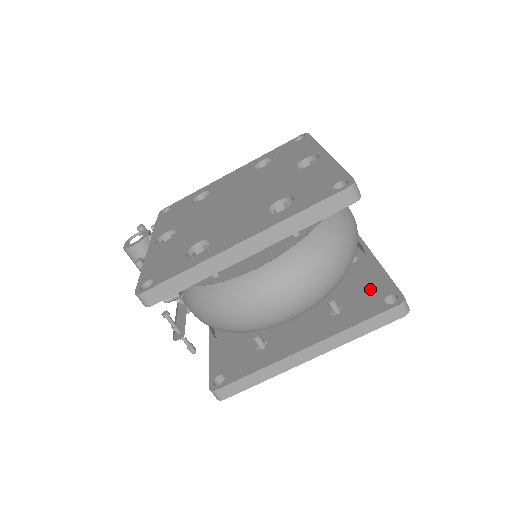
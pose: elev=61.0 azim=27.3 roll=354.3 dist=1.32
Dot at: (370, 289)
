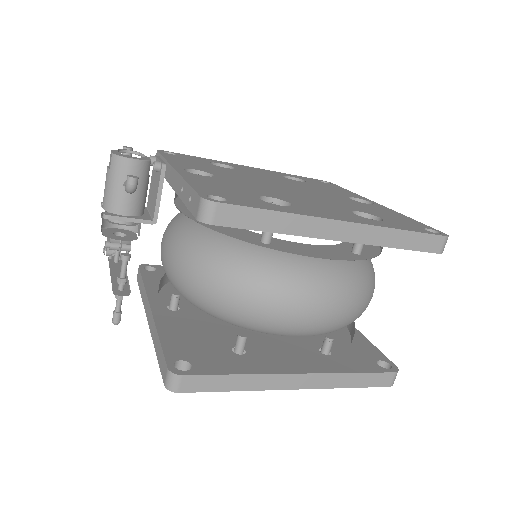
Dot at: (357, 347)
